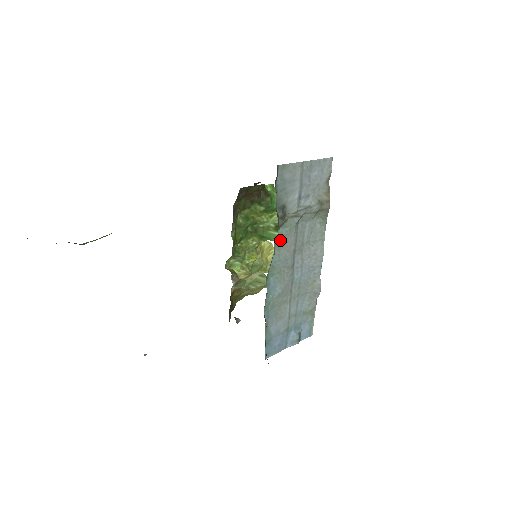
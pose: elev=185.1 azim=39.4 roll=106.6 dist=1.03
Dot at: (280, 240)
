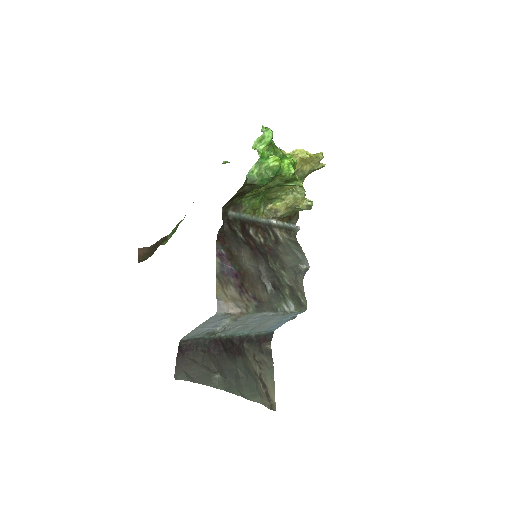
Dot at: (224, 332)
